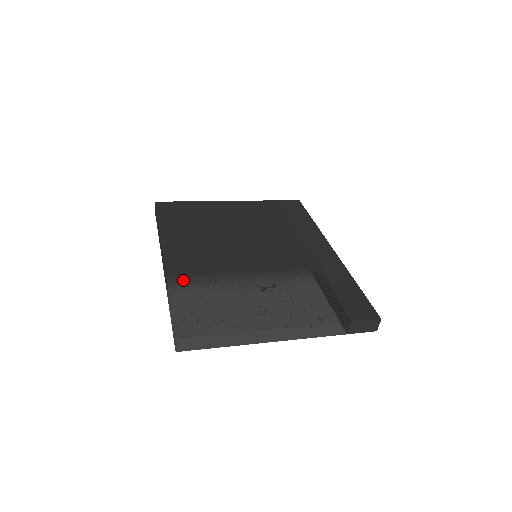
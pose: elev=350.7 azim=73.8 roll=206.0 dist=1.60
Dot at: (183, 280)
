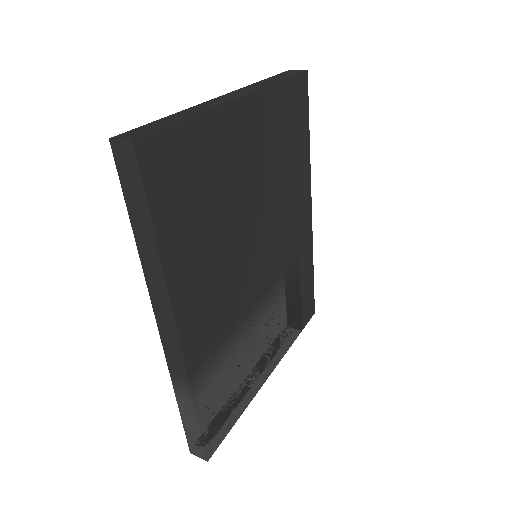
Dot at: (204, 372)
